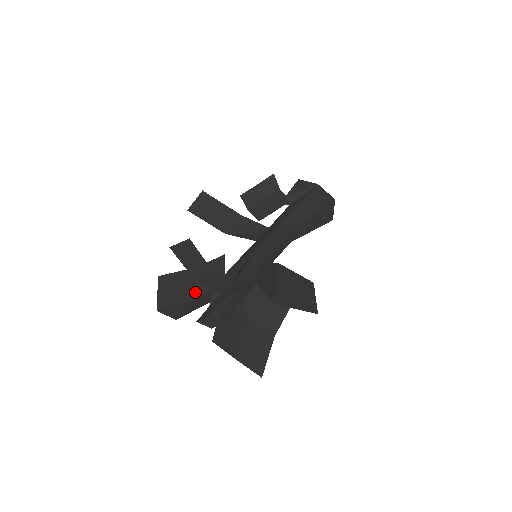
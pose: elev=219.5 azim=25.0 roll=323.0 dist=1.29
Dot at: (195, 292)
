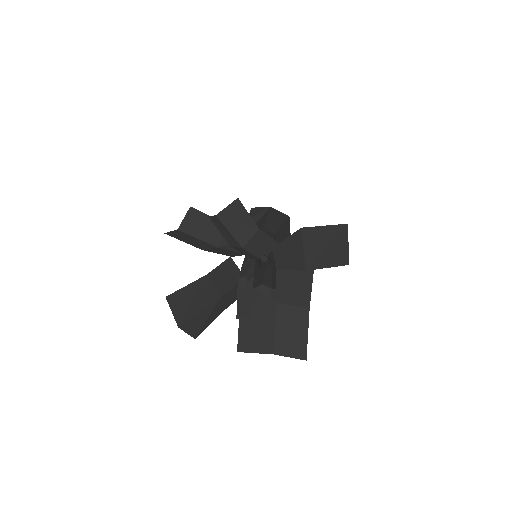
Dot at: (217, 293)
